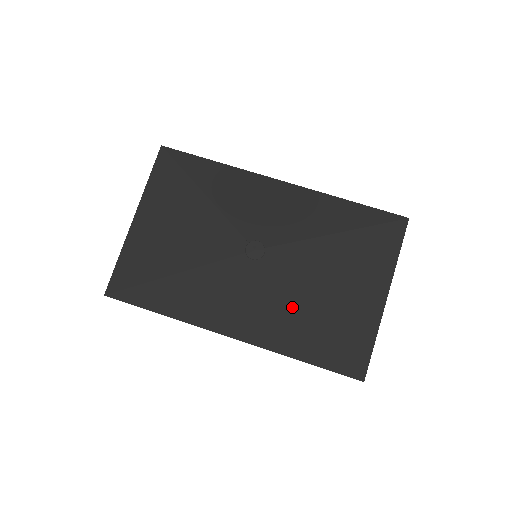
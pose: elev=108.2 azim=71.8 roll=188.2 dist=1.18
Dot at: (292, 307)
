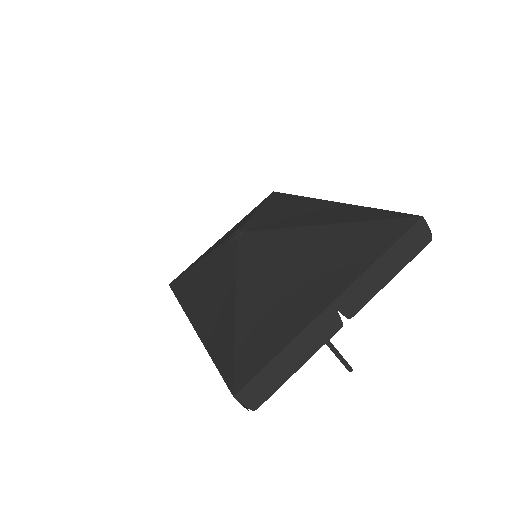
Dot at: (231, 288)
